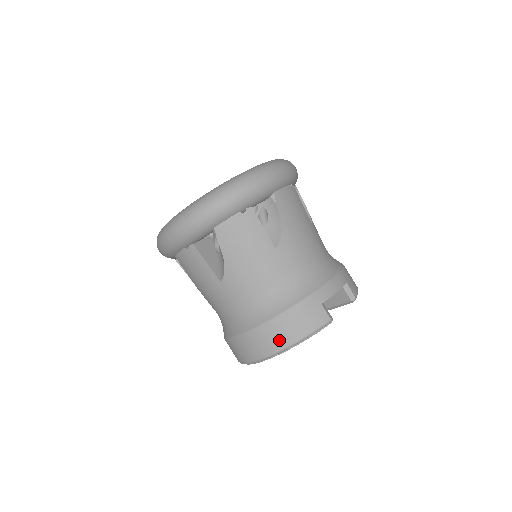
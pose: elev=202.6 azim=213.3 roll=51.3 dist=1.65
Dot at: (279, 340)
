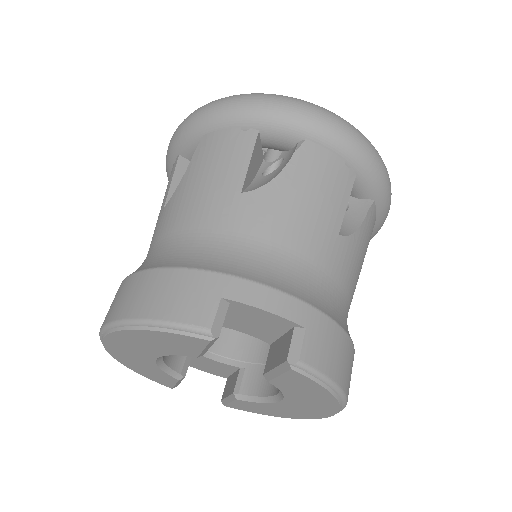
Dot at: (129, 303)
